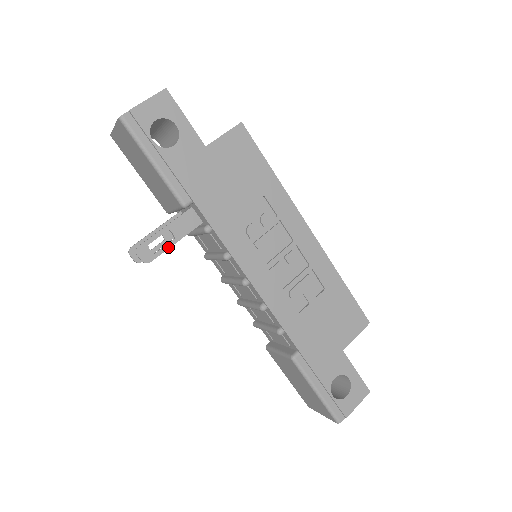
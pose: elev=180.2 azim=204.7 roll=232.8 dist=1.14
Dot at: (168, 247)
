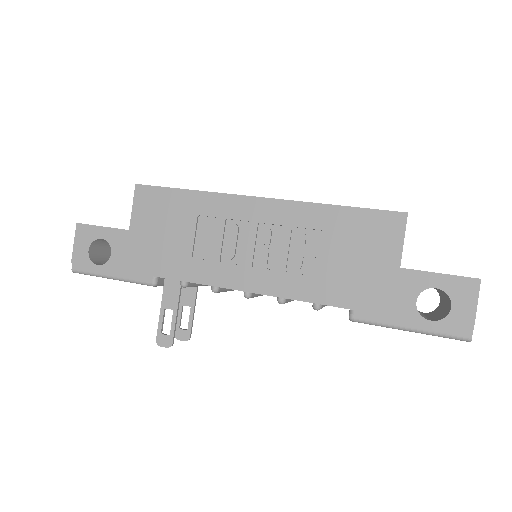
Dot at: (174, 321)
